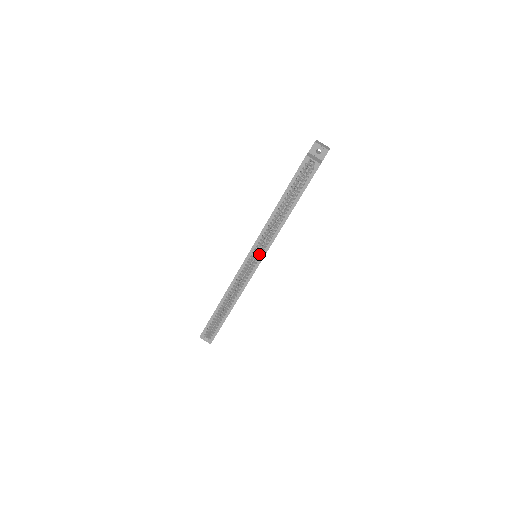
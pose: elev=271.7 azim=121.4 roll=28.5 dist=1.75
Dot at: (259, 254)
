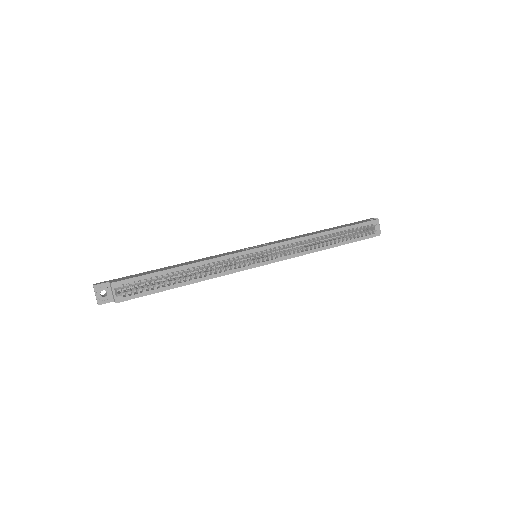
Dot at: (273, 256)
